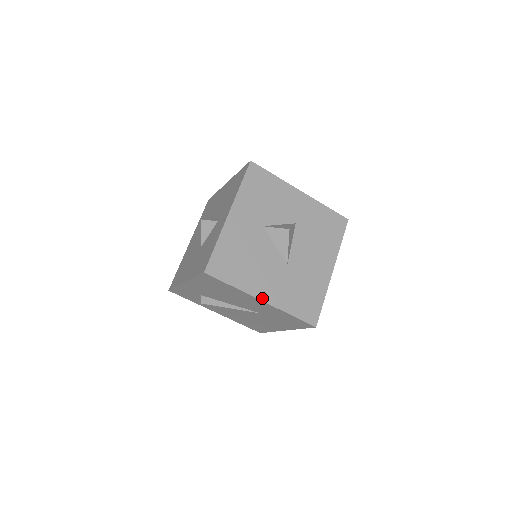
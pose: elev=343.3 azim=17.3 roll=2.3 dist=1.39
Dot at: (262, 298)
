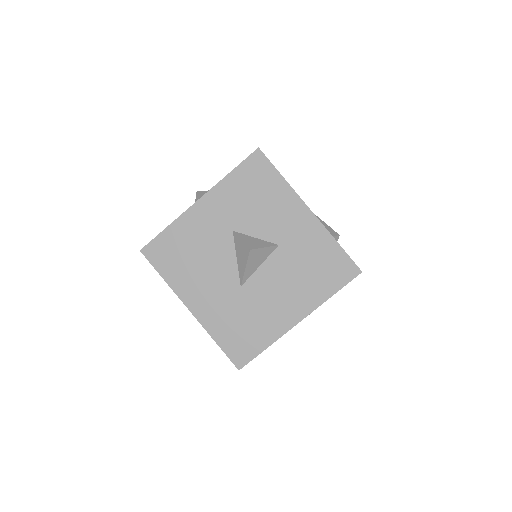
Dot at: (190, 307)
